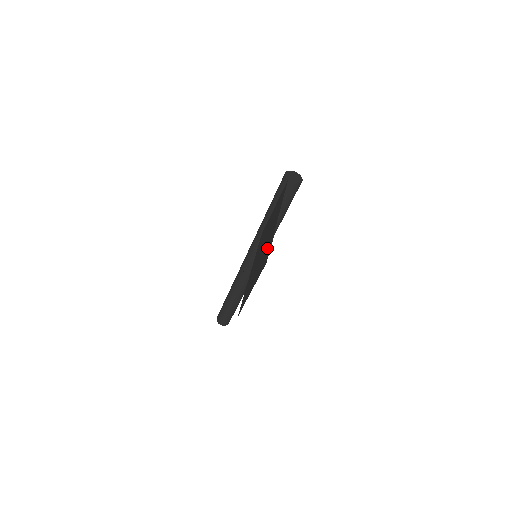
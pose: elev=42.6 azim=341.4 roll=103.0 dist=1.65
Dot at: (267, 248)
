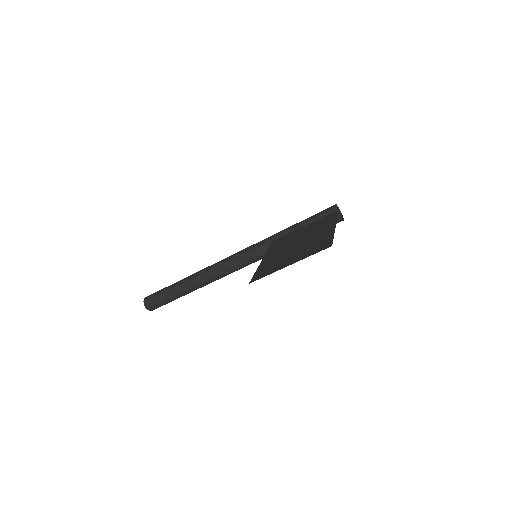
Dot at: (320, 241)
